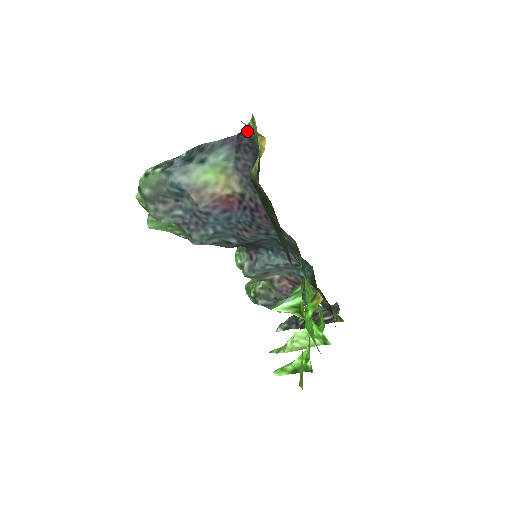
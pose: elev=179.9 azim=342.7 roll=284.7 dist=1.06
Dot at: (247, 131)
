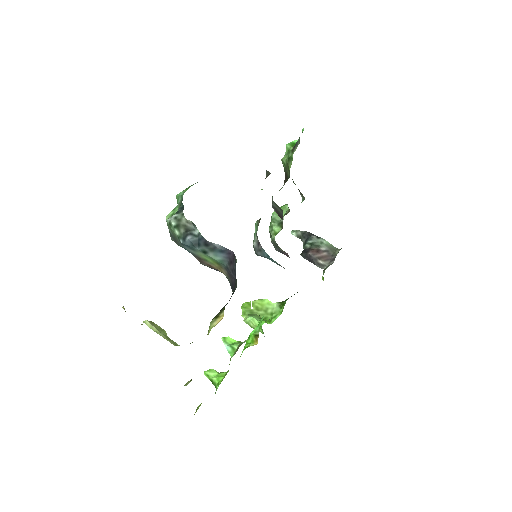
Dot at: occluded
